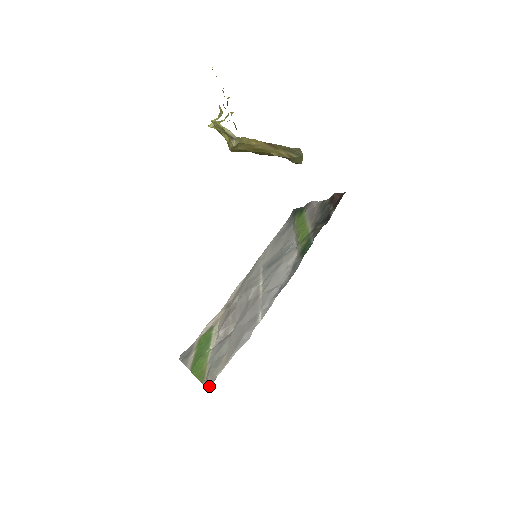
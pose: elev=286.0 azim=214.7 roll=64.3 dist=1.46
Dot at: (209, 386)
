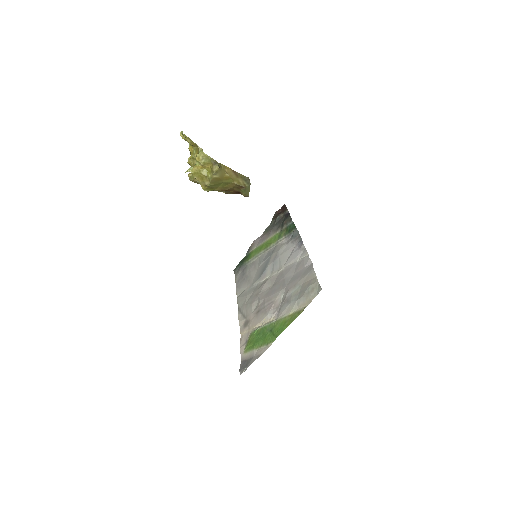
Dot at: (318, 290)
